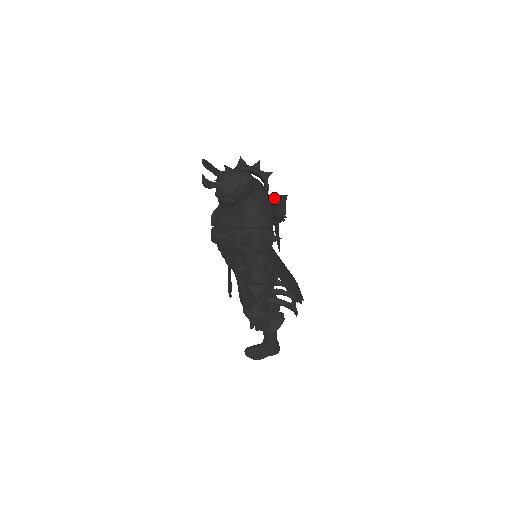
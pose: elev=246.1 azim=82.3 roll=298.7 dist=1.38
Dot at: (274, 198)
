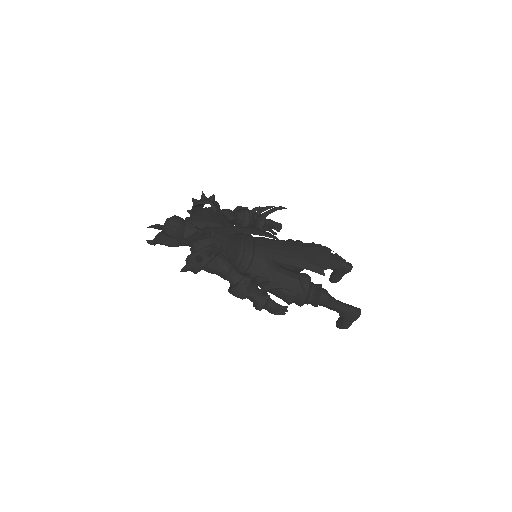
Dot at: (154, 239)
